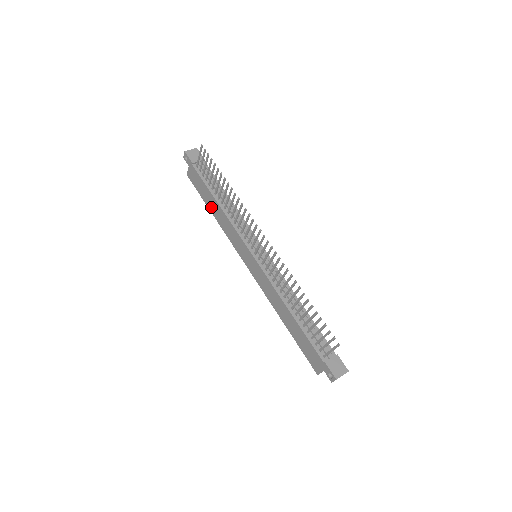
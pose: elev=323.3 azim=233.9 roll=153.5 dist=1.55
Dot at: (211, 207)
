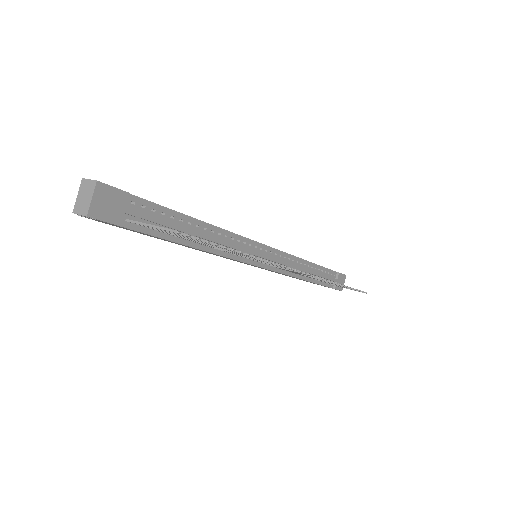
Dot at: occluded
